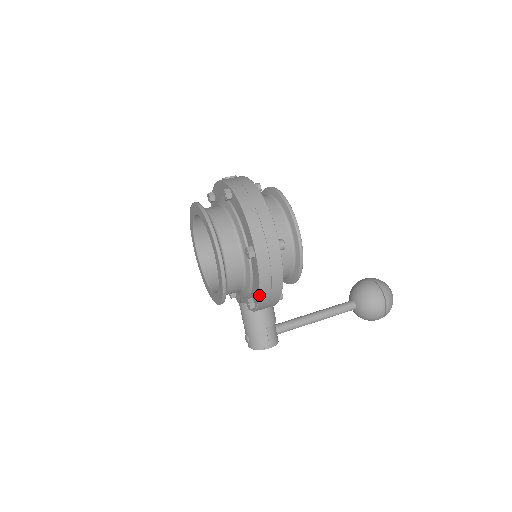
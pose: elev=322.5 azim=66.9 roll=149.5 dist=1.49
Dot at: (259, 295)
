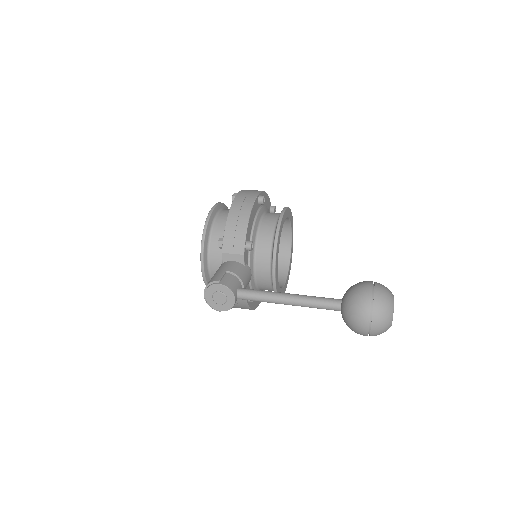
Dot at: (227, 218)
